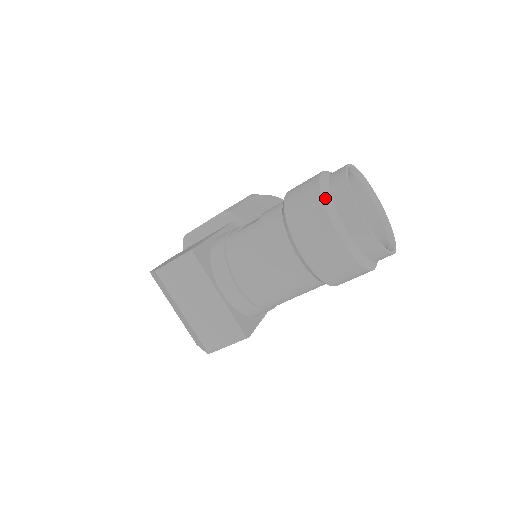
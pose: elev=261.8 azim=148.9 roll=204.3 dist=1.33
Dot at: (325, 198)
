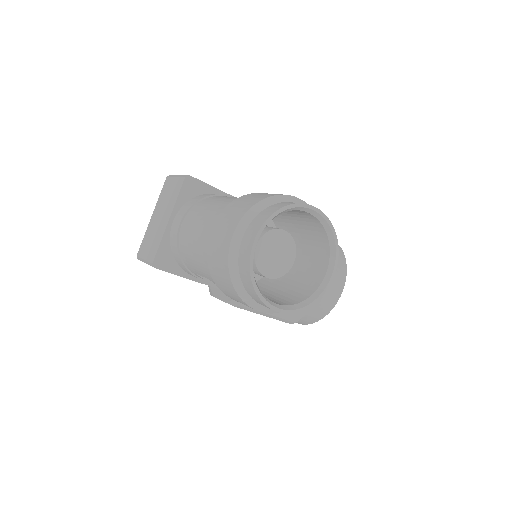
Dot at: (261, 203)
